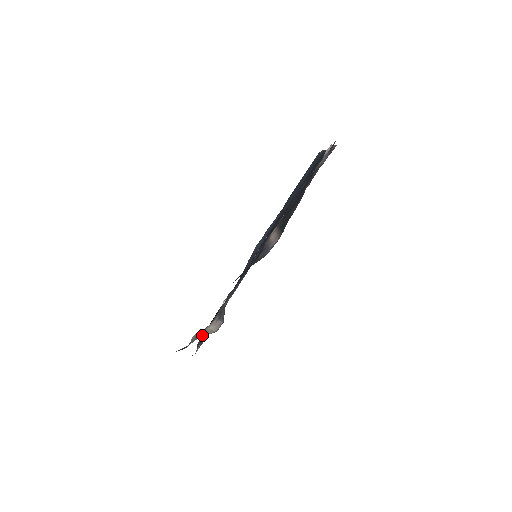
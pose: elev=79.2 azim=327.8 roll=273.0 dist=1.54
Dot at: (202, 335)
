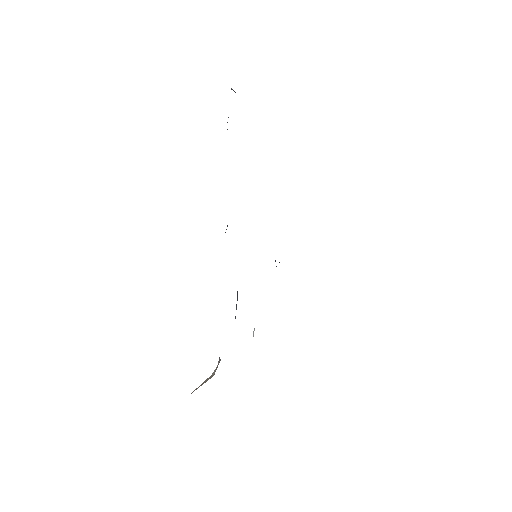
Dot at: (198, 387)
